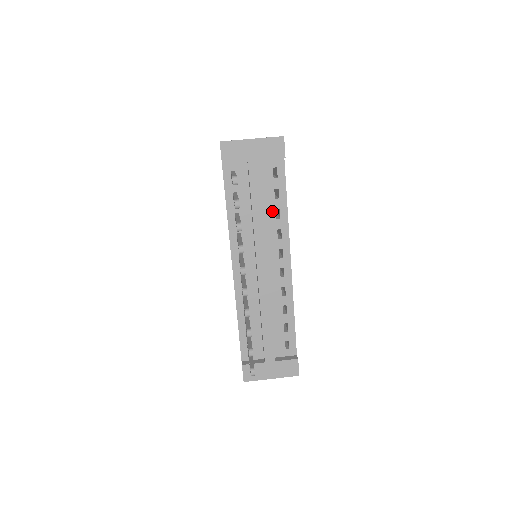
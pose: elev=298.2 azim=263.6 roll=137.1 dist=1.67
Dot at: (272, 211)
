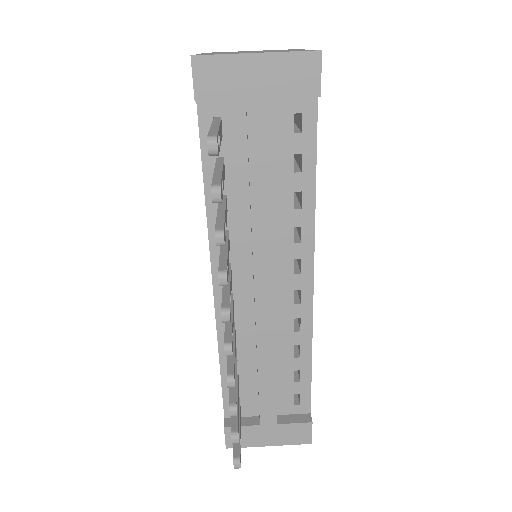
Dot at: (287, 194)
